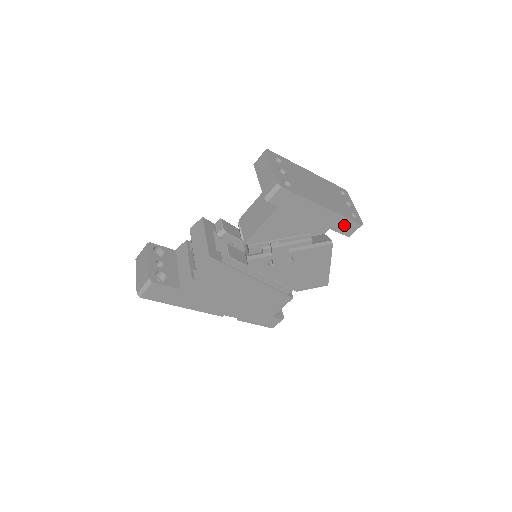
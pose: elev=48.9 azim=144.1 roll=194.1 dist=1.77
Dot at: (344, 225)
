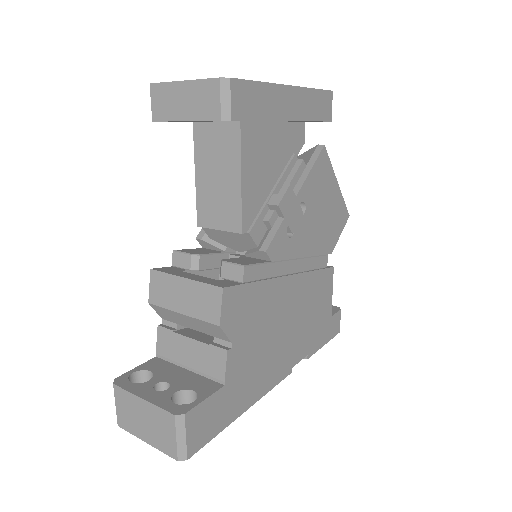
Dot at: (319, 104)
